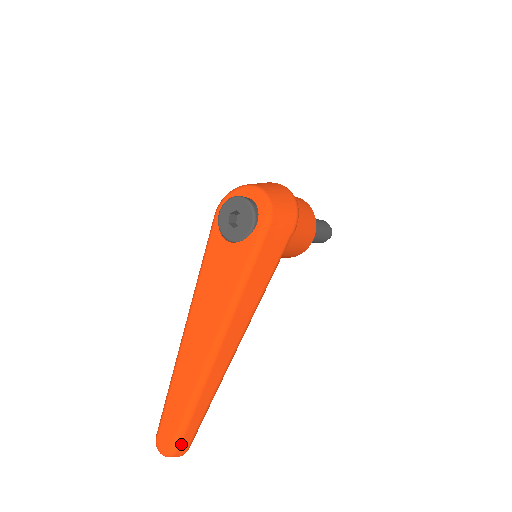
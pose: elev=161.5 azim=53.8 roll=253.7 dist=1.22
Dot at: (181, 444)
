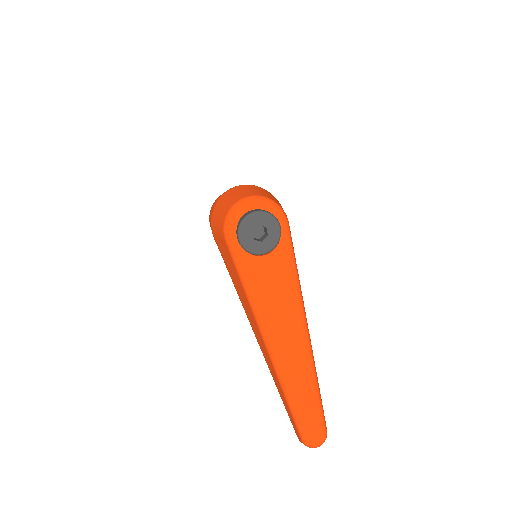
Dot at: (326, 427)
